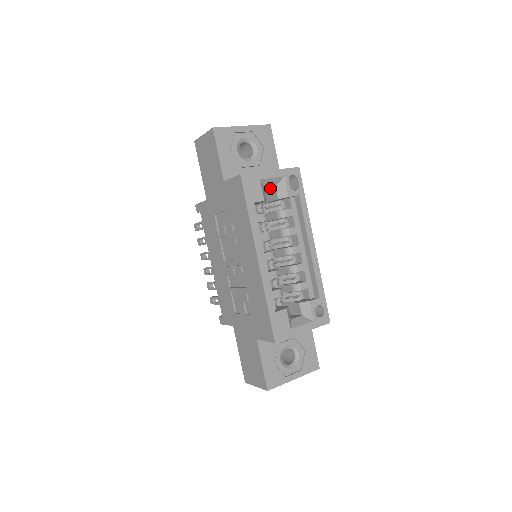
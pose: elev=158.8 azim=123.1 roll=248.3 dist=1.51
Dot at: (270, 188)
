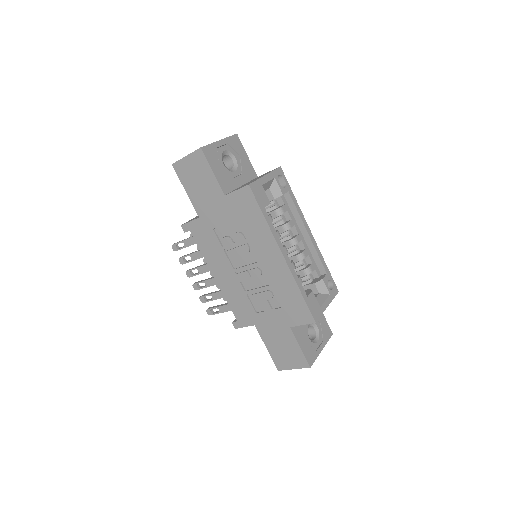
Dot at: occluded
